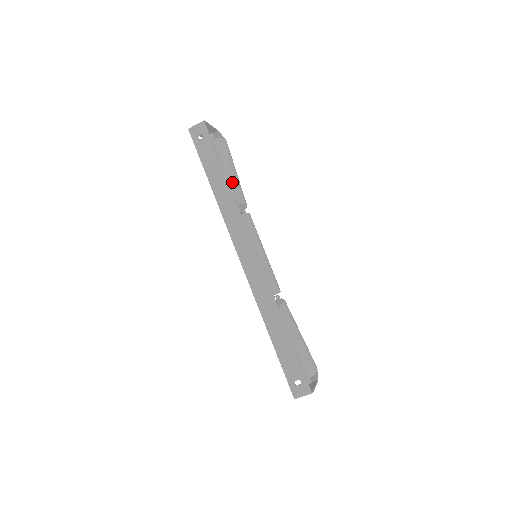
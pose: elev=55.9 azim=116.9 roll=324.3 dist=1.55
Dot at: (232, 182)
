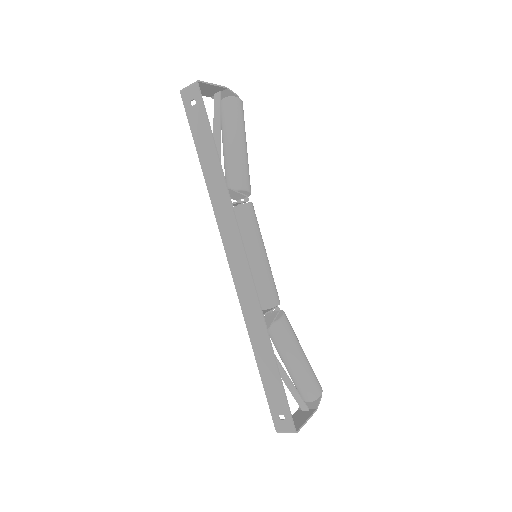
Dot at: (235, 160)
